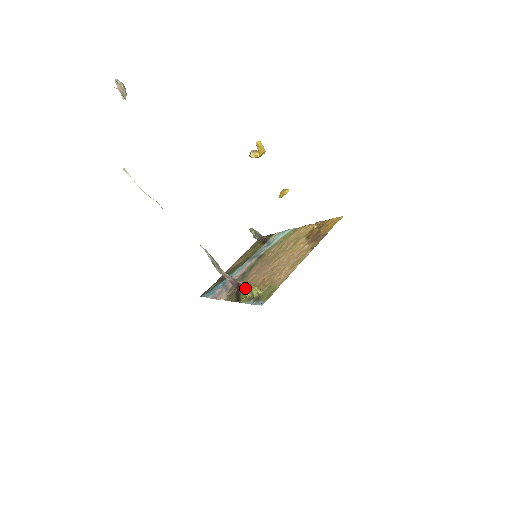
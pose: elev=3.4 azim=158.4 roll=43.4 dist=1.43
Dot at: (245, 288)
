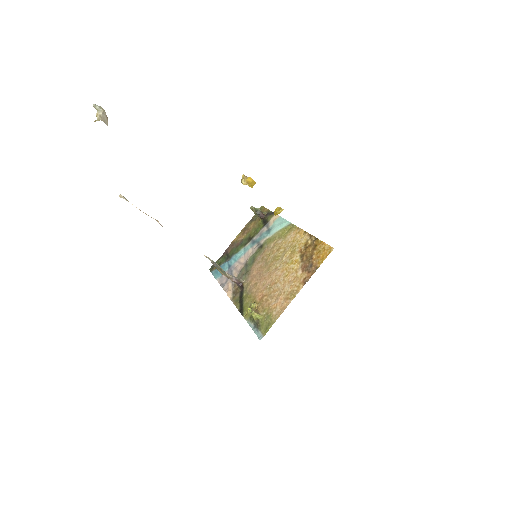
Dot at: (247, 296)
